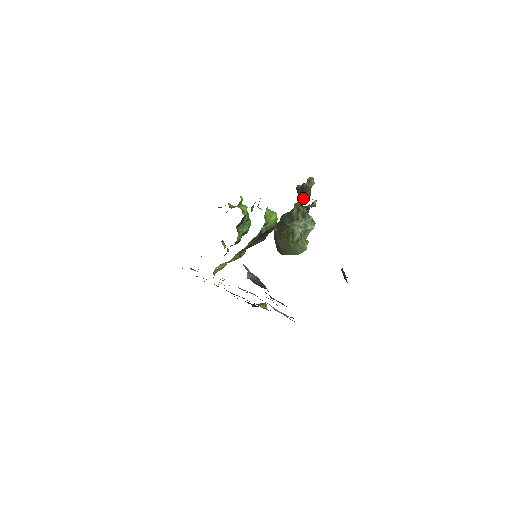
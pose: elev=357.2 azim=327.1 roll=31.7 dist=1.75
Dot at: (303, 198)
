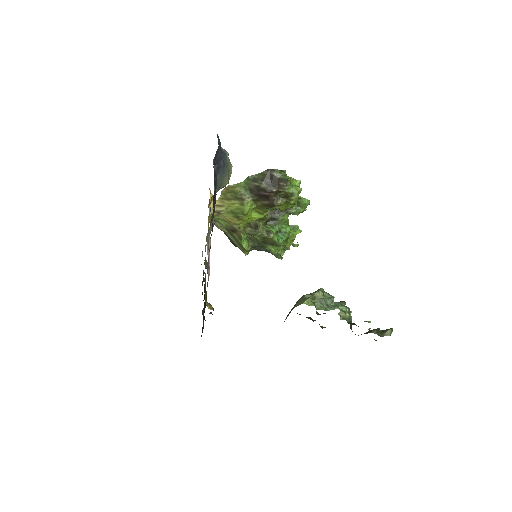
Dot at: occluded
